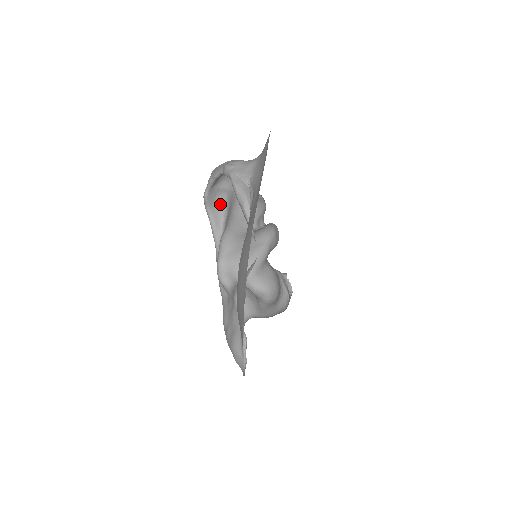
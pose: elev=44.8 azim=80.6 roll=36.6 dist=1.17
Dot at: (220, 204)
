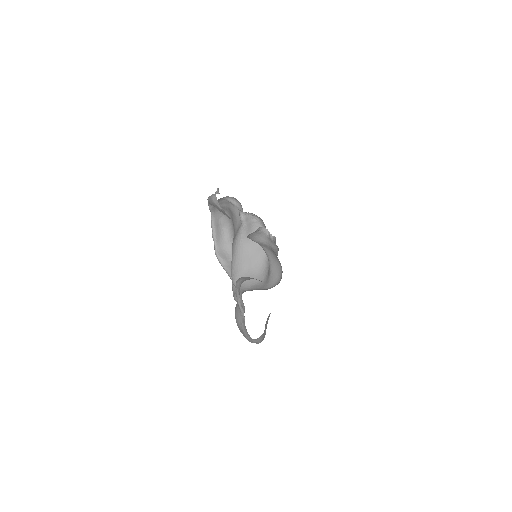
Dot at: occluded
